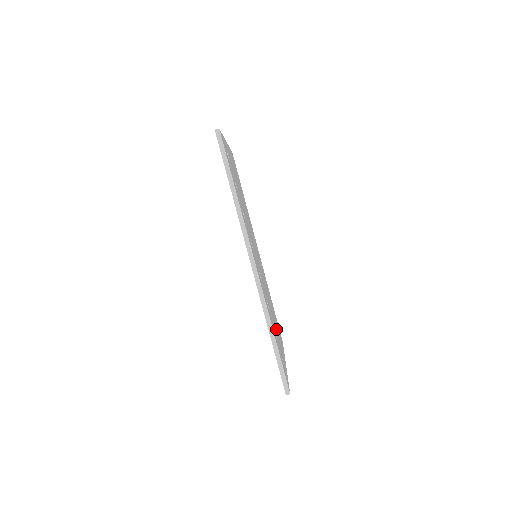
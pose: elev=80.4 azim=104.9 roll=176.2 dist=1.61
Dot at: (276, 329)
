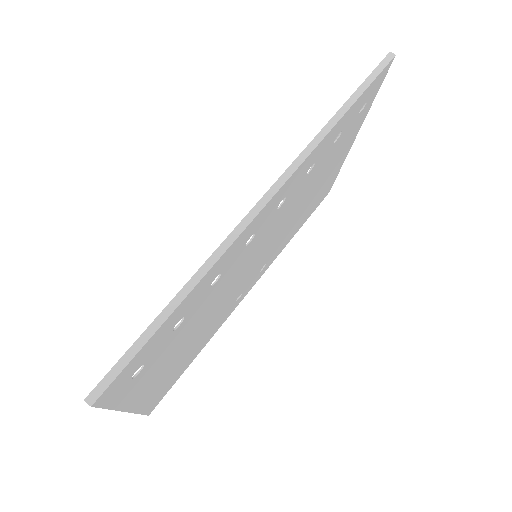
Dot at: (176, 352)
